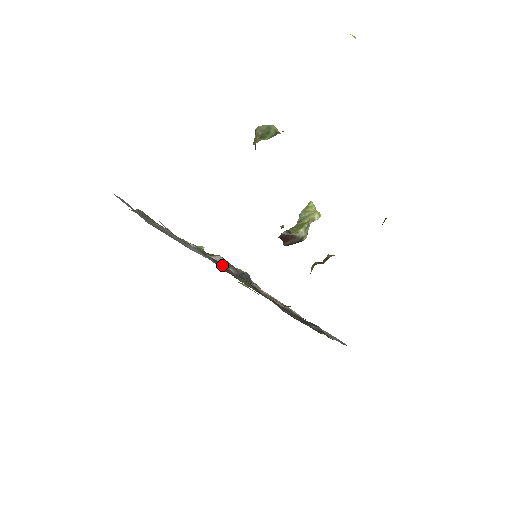
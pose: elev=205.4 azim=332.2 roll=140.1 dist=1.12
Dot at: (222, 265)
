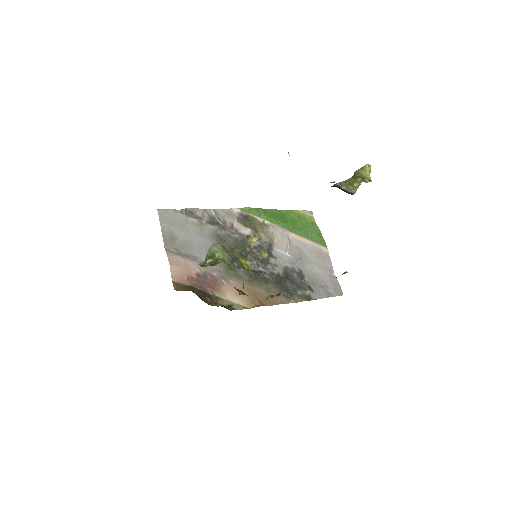
Dot at: (214, 280)
